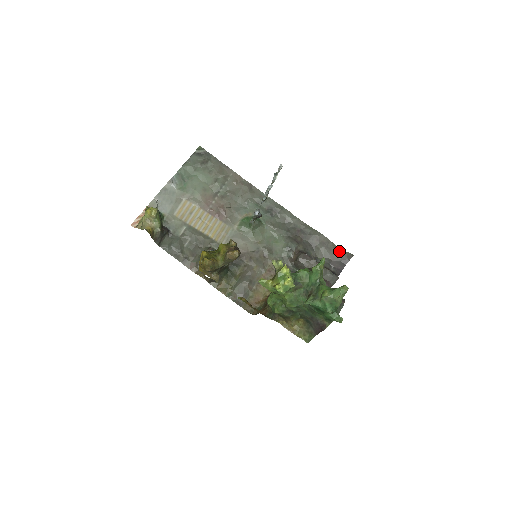
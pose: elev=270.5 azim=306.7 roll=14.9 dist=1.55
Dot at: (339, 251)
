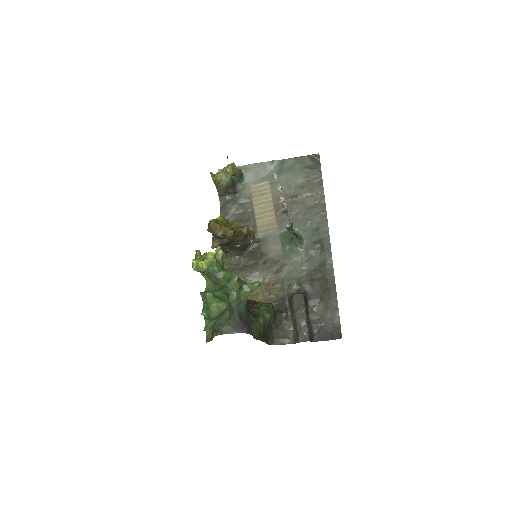
Dot at: (337, 324)
